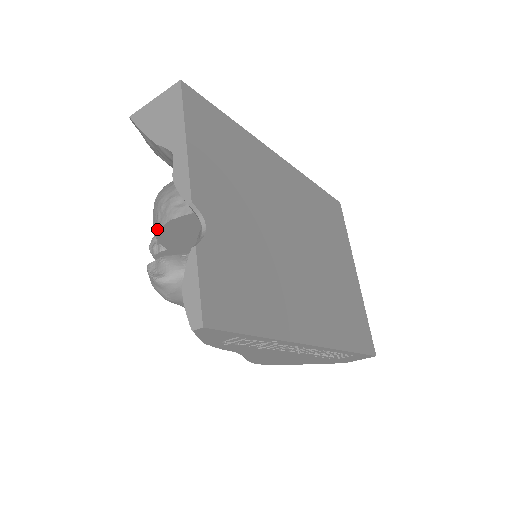
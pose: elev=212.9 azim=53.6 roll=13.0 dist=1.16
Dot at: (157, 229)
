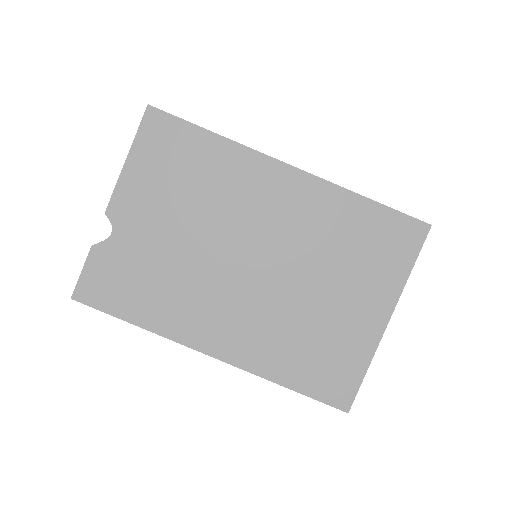
Dot at: occluded
